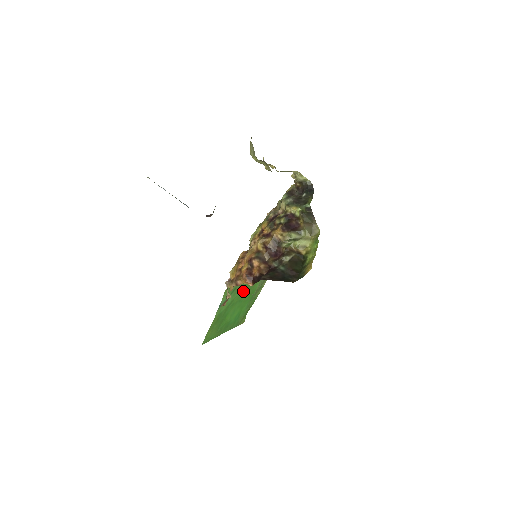
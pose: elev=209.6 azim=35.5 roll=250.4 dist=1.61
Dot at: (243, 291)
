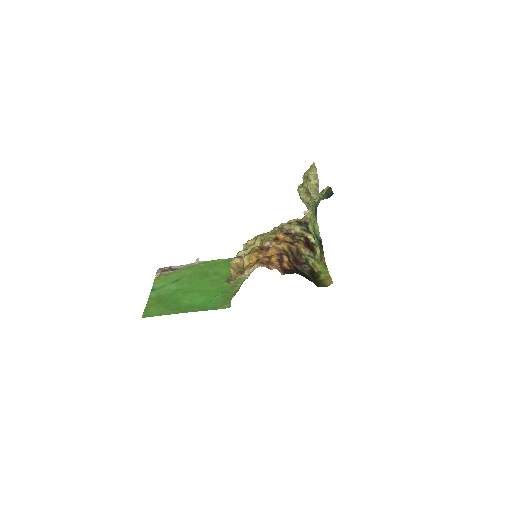
Dot at: (200, 284)
